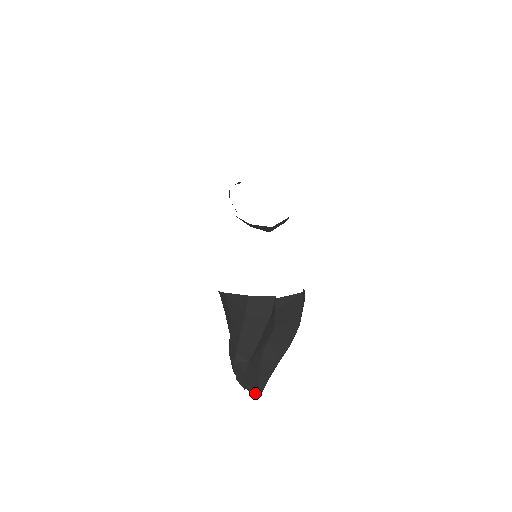
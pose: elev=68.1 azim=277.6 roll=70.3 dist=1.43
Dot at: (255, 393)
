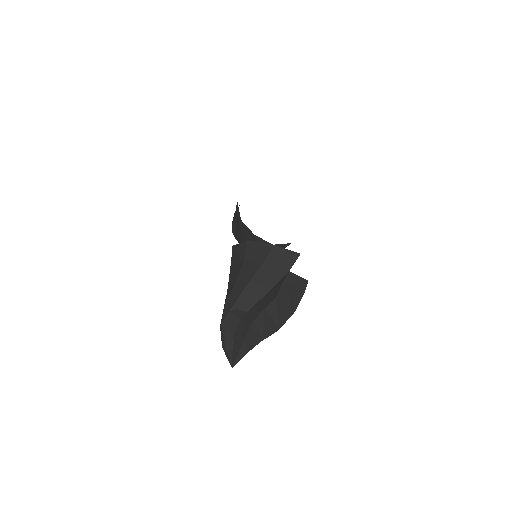
Dot at: (232, 358)
